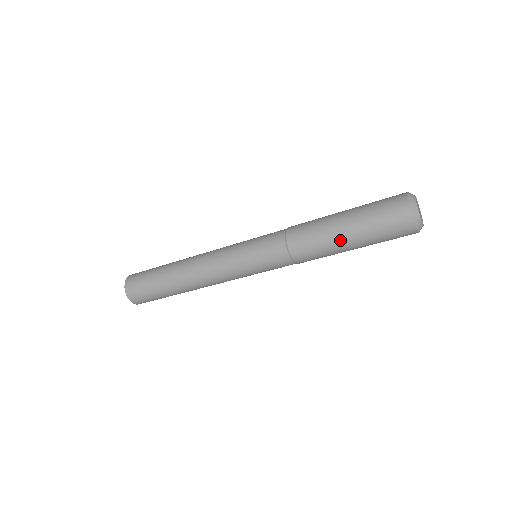
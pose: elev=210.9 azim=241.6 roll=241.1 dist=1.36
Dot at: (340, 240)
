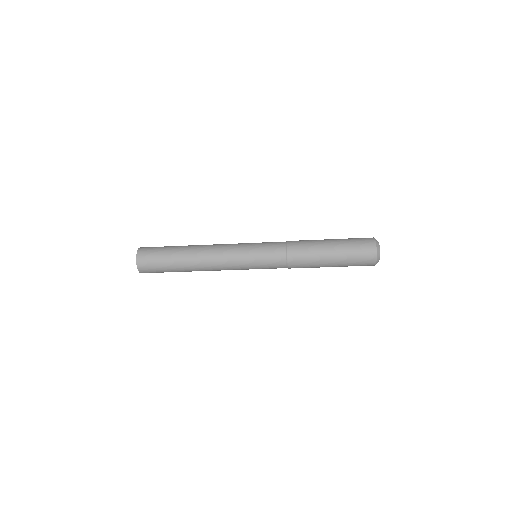
Dot at: (326, 254)
